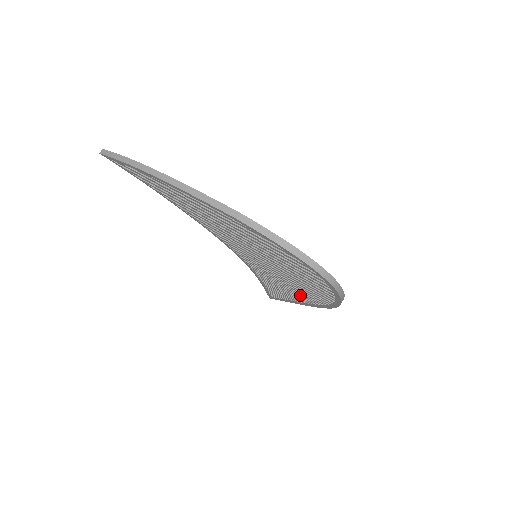
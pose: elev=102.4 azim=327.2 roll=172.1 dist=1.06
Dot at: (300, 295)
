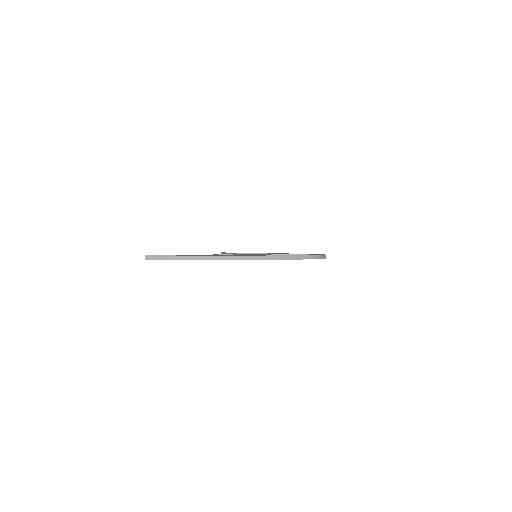
Dot at: occluded
